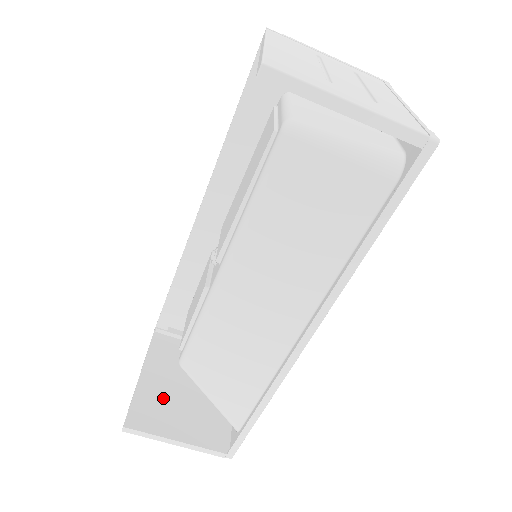
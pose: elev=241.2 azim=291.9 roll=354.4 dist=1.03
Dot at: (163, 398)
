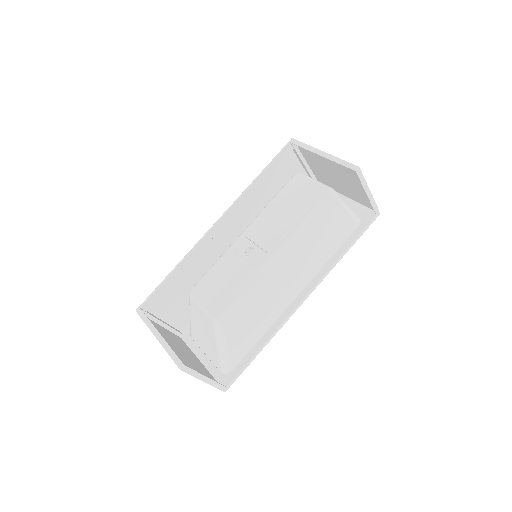
Dot at: (178, 354)
